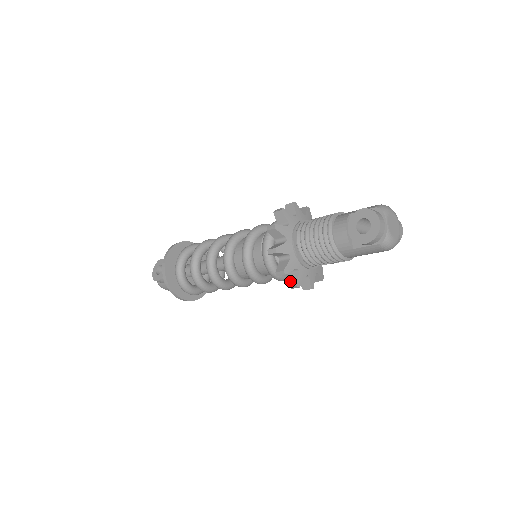
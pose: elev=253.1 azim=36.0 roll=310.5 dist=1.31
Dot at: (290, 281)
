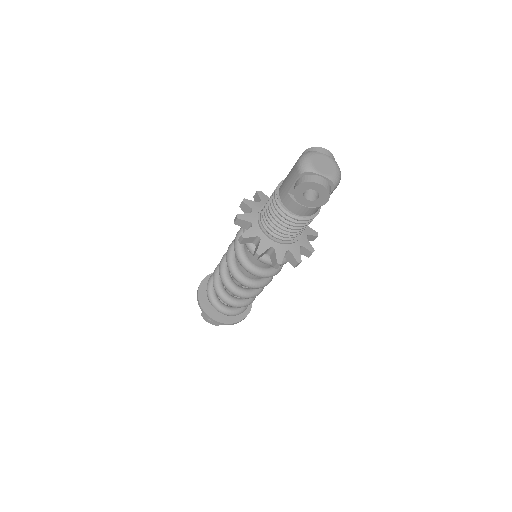
Dot at: (304, 255)
